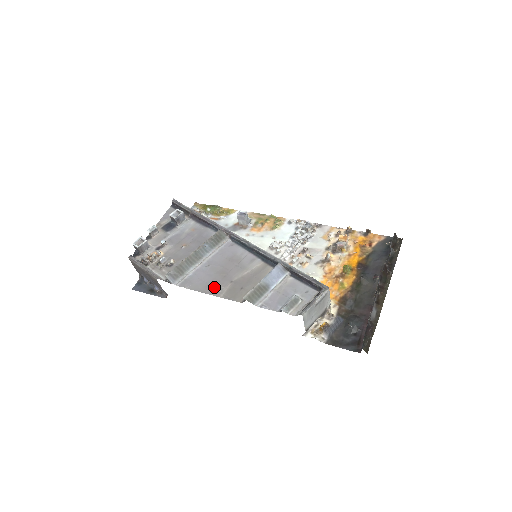
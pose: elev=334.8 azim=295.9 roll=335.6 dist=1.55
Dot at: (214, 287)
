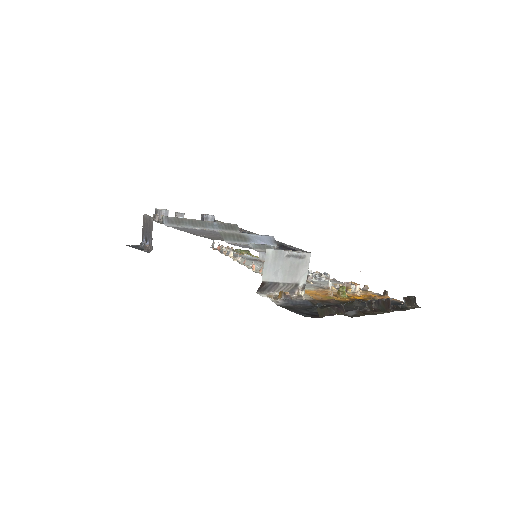
Dot at: (198, 233)
